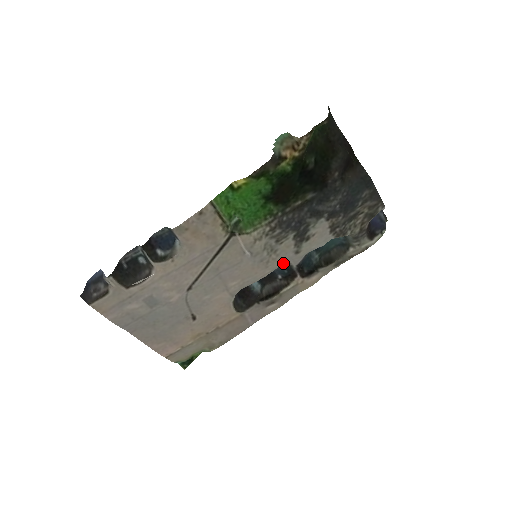
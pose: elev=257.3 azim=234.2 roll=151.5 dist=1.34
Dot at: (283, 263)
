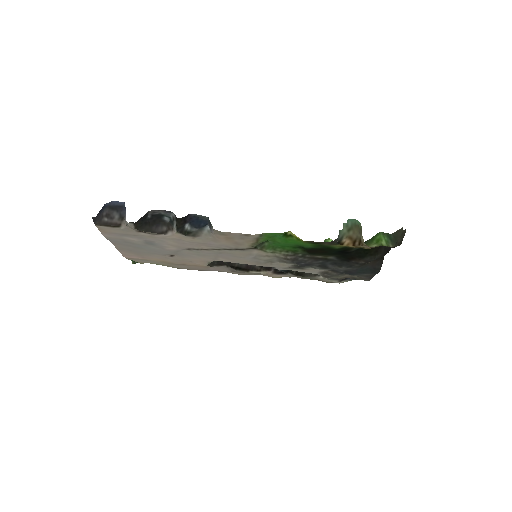
Dot at: occluded
